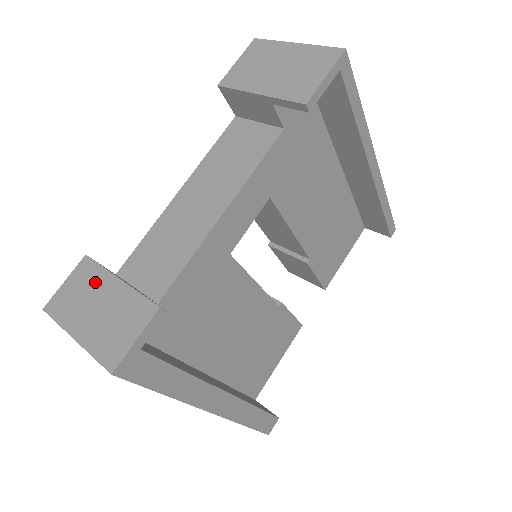
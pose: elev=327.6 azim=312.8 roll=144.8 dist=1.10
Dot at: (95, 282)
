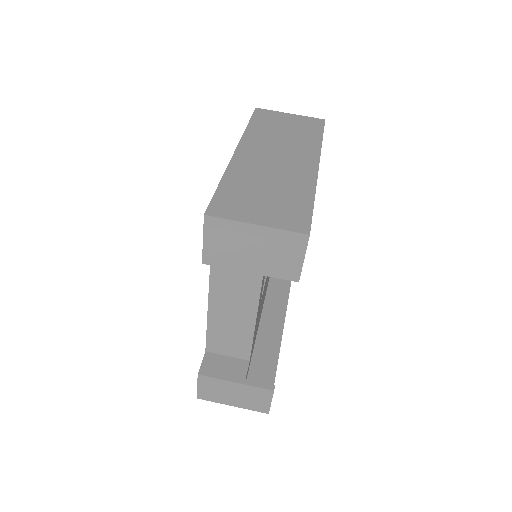
Dot at: (220, 385)
